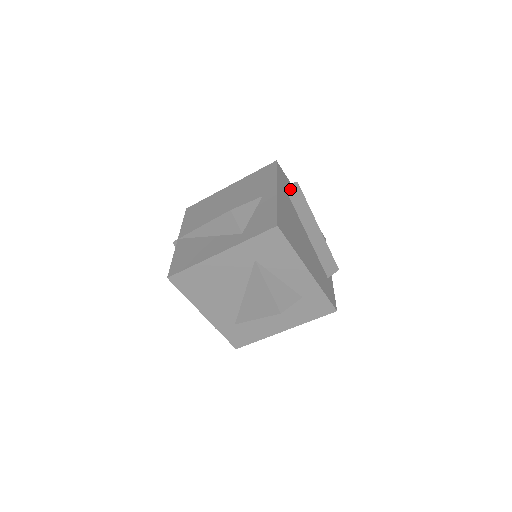
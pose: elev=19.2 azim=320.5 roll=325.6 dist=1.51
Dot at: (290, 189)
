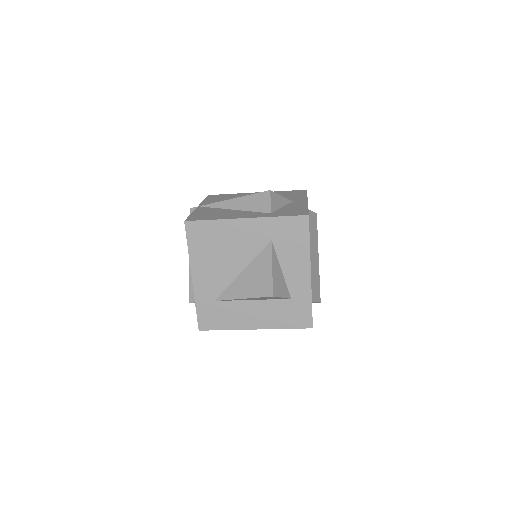
Dot at: (311, 214)
